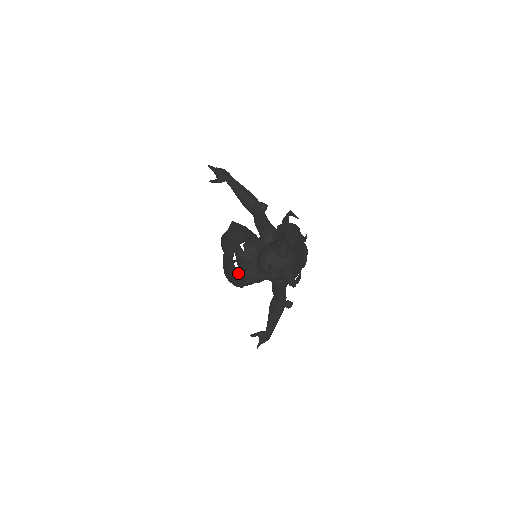
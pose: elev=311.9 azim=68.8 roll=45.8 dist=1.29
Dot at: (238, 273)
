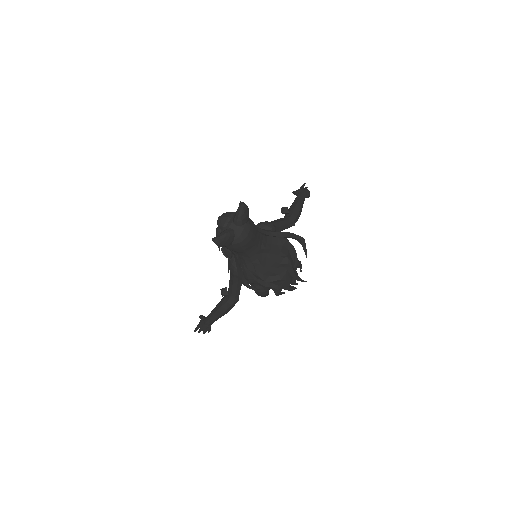
Dot at: occluded
